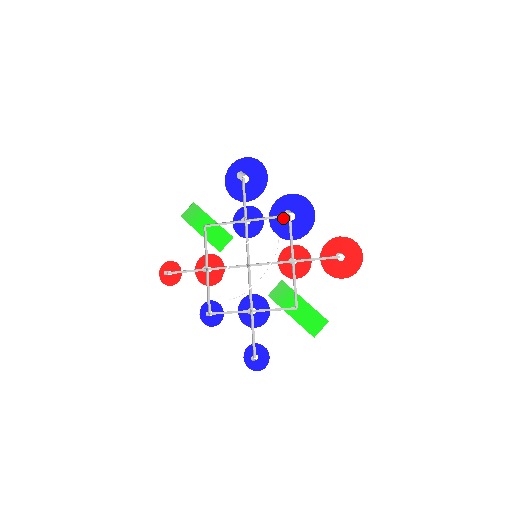
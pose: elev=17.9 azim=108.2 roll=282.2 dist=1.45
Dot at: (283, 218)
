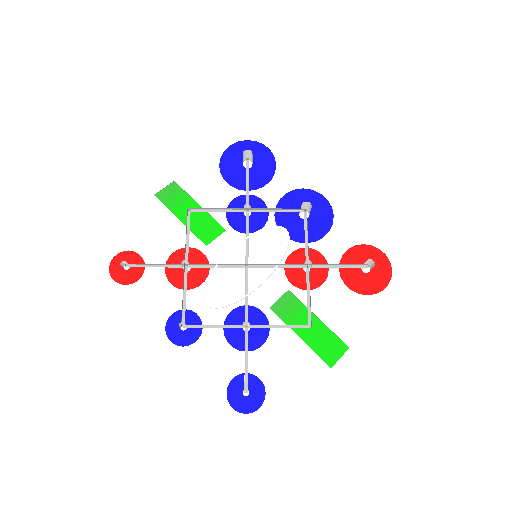
Dot at: (293, 215)
